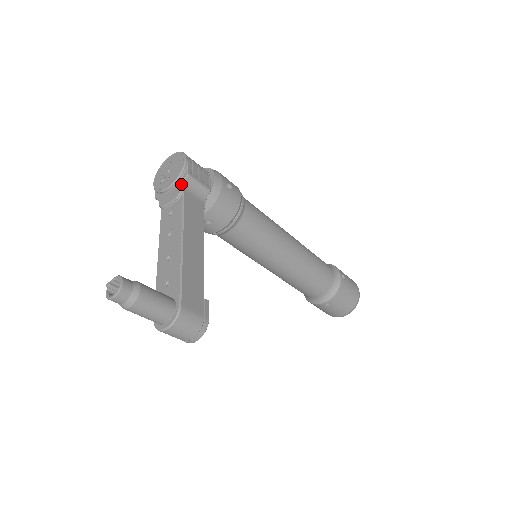
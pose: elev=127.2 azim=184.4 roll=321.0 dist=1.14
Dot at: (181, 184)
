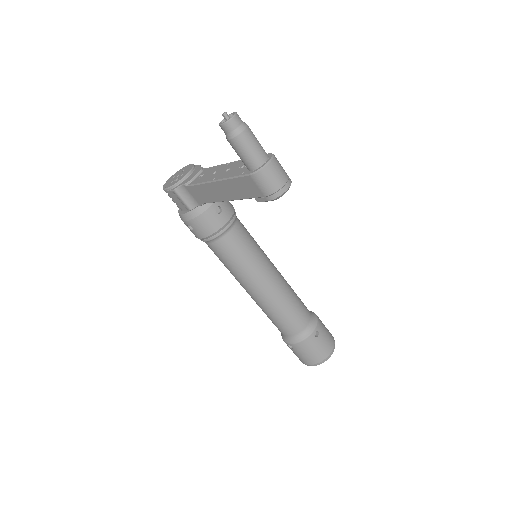
Dot at: (198, 167)
